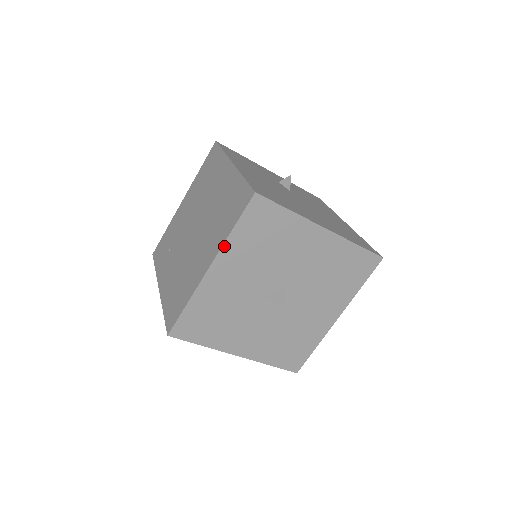
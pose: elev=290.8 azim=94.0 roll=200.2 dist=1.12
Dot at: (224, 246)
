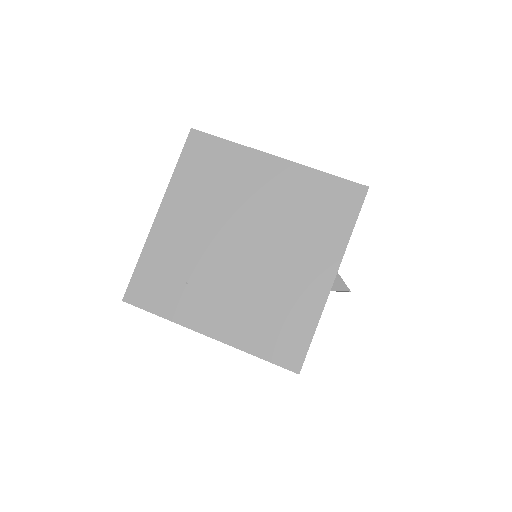
Dot at: occluded
